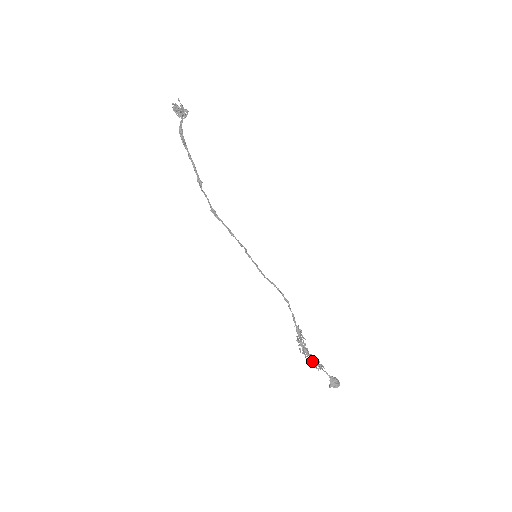
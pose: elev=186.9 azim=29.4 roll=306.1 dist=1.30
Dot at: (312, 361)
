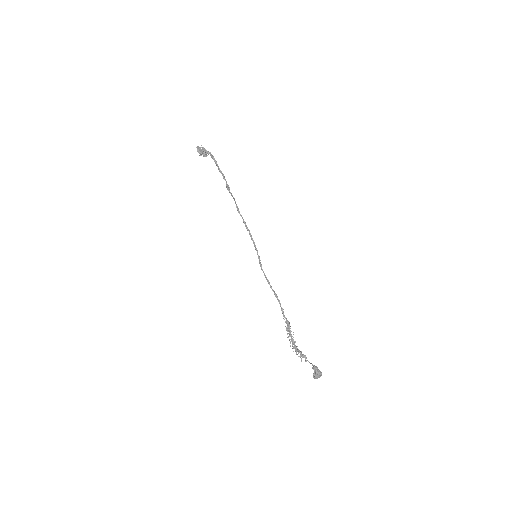
Dot at: (298, 353)
